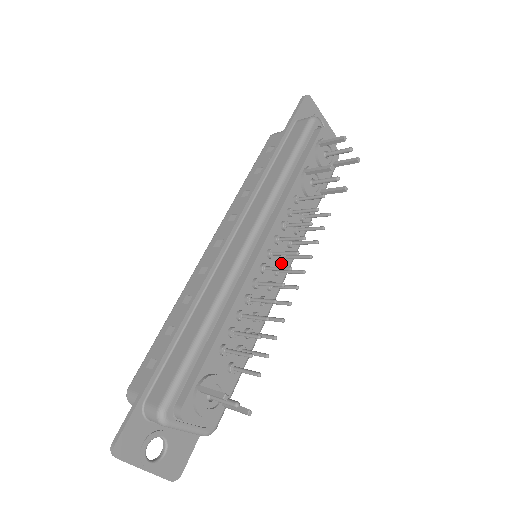
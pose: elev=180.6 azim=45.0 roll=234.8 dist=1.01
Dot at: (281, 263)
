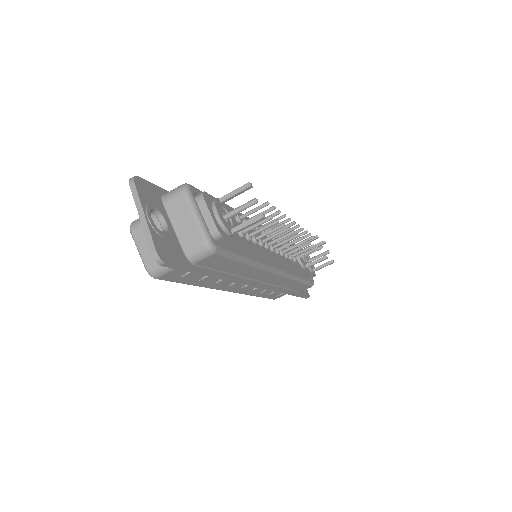
Dot at: occluded
